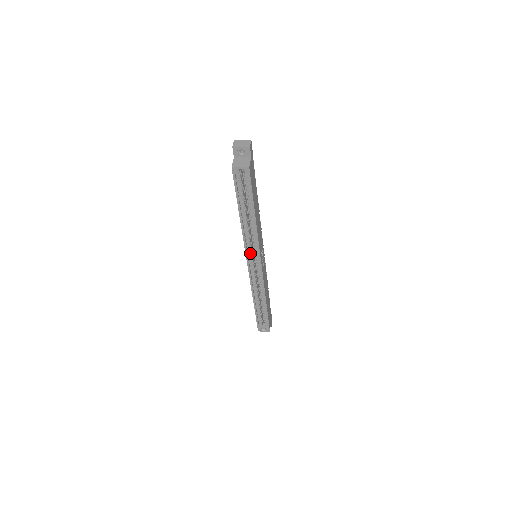
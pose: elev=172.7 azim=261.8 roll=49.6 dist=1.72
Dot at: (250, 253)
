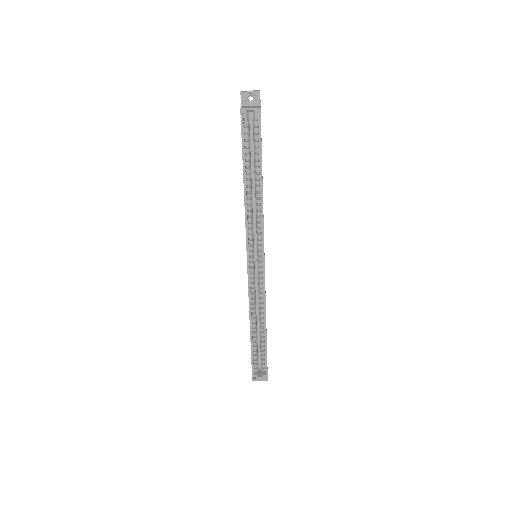
Dot at: (251, 243)
